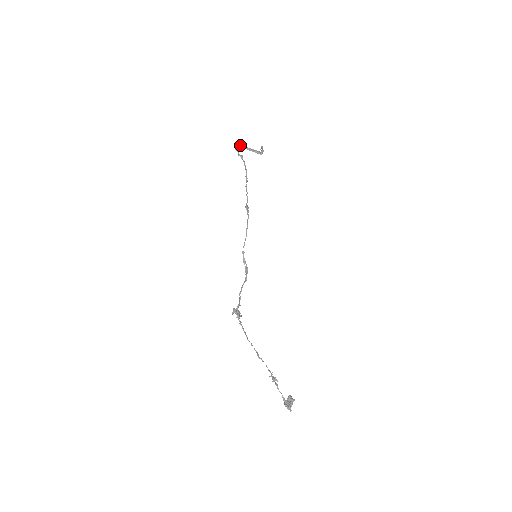
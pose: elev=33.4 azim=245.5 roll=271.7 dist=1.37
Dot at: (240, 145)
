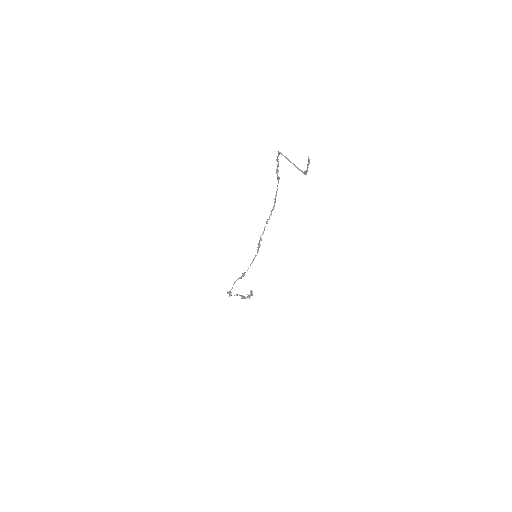
Dot at: (284, 156)
